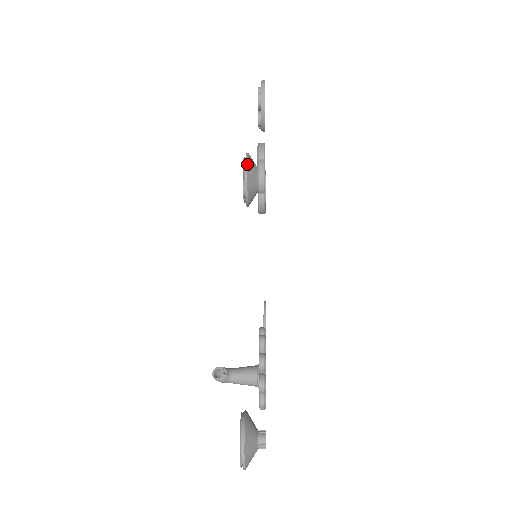
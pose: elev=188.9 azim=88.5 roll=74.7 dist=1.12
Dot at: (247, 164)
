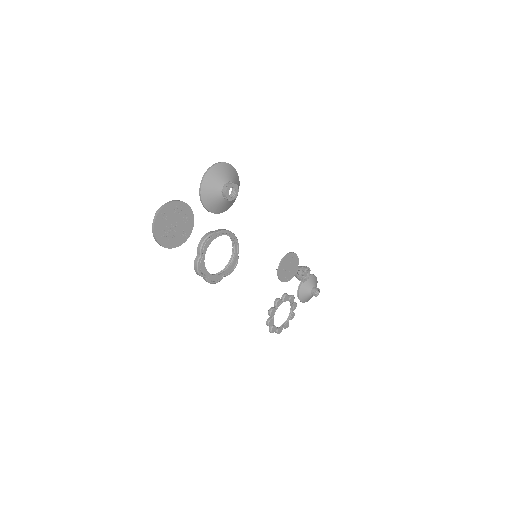
Dot at: (206, 209)
